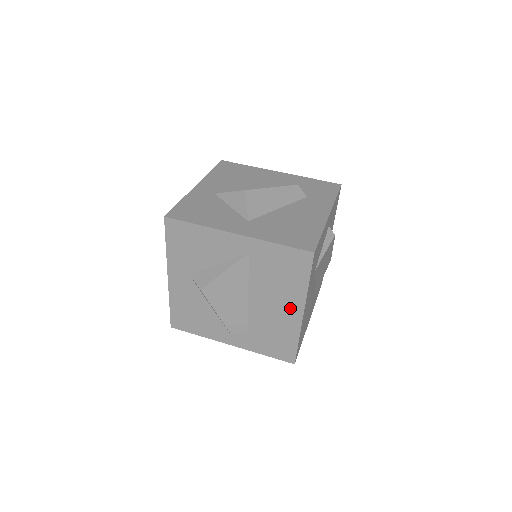
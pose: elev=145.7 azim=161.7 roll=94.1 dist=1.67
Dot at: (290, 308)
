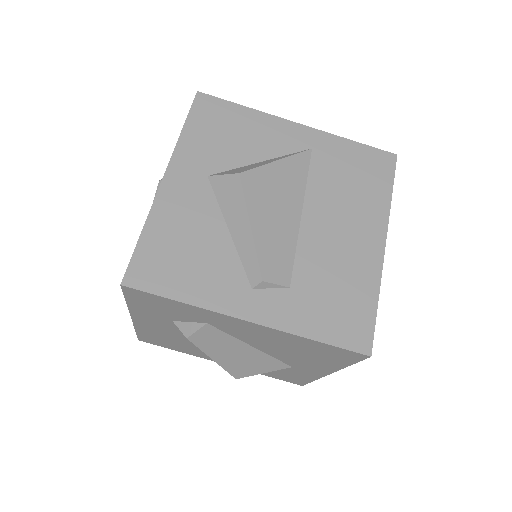
Dot at: (365, 235)
